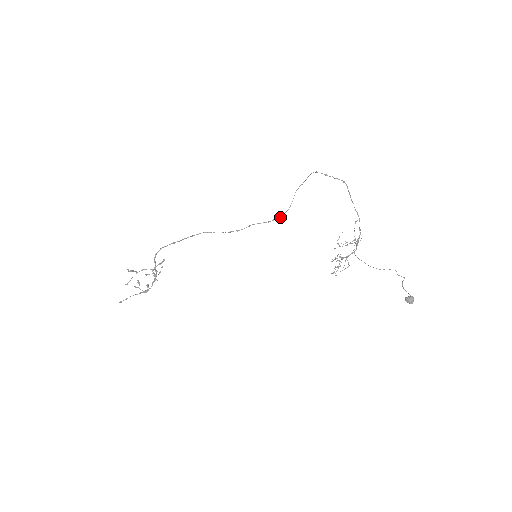
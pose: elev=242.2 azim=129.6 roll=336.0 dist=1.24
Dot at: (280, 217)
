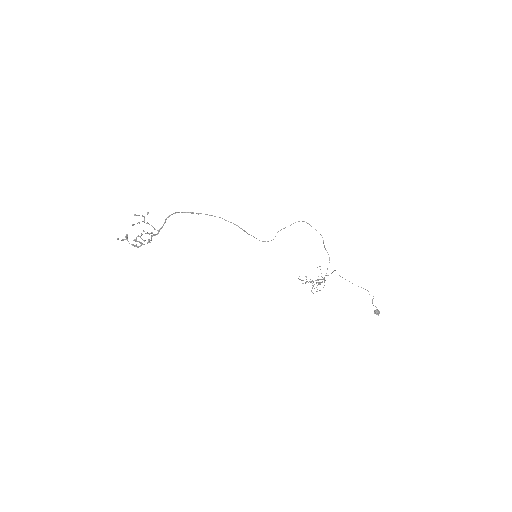
Dot at: occluded
